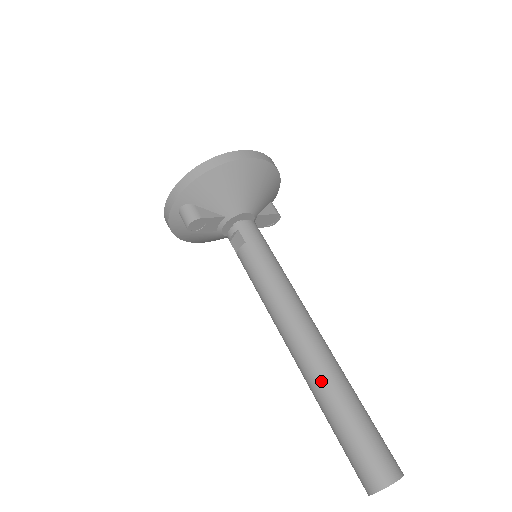
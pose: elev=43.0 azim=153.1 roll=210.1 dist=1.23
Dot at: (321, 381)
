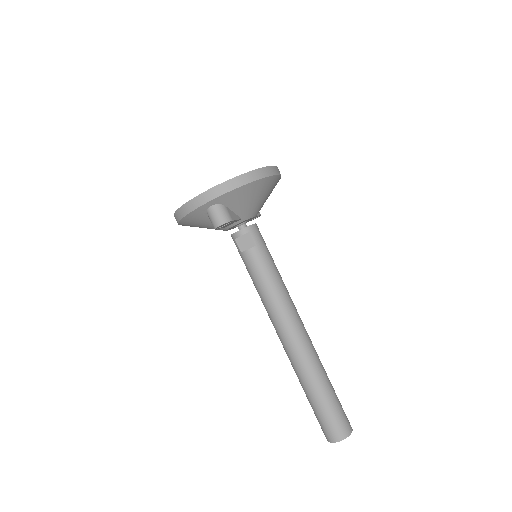
Dot at: (311, 366)
